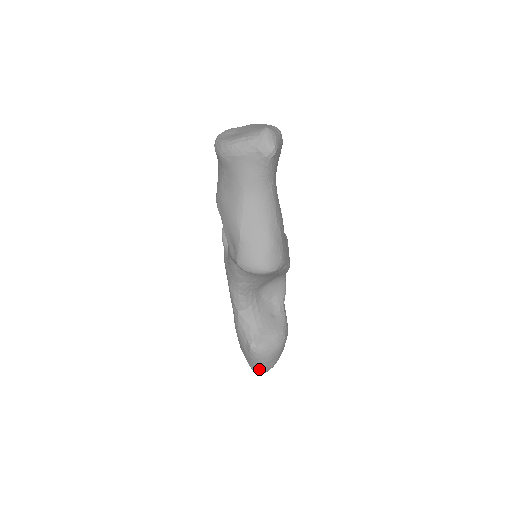
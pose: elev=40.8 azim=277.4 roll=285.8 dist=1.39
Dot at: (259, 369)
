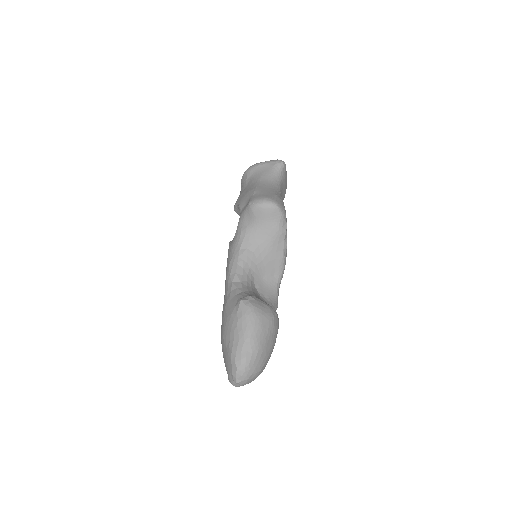
Dot at: (243, 346)
